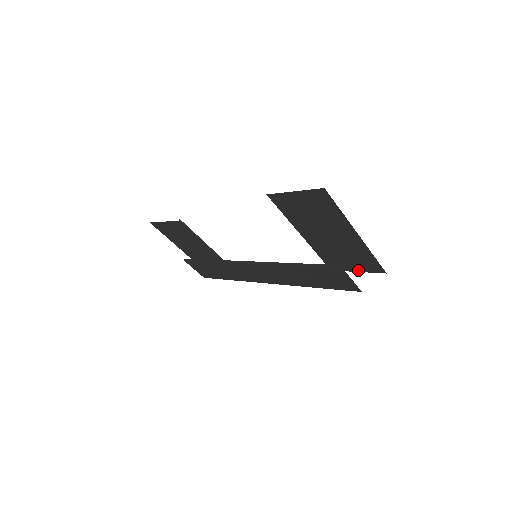
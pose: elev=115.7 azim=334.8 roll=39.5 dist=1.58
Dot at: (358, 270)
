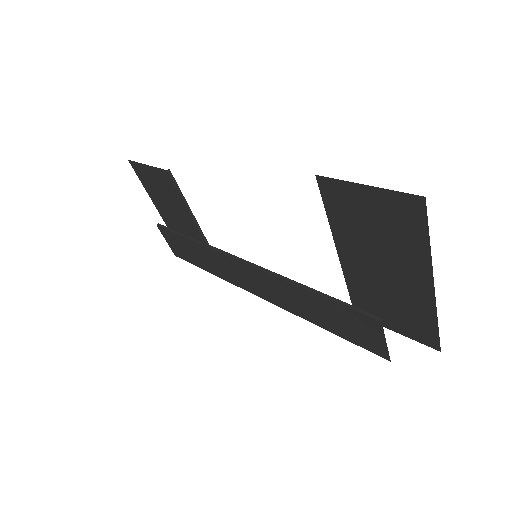
Dot at: (397, 330)
